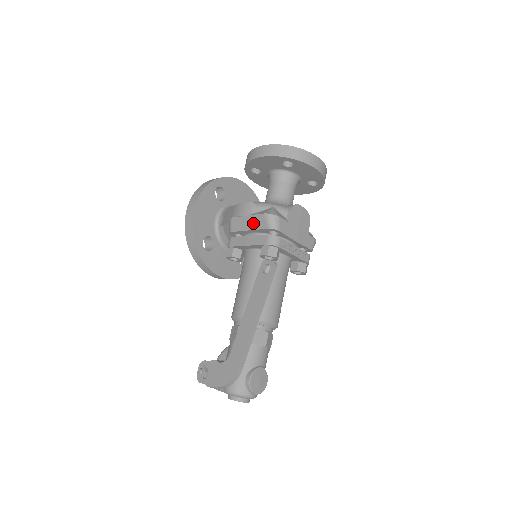
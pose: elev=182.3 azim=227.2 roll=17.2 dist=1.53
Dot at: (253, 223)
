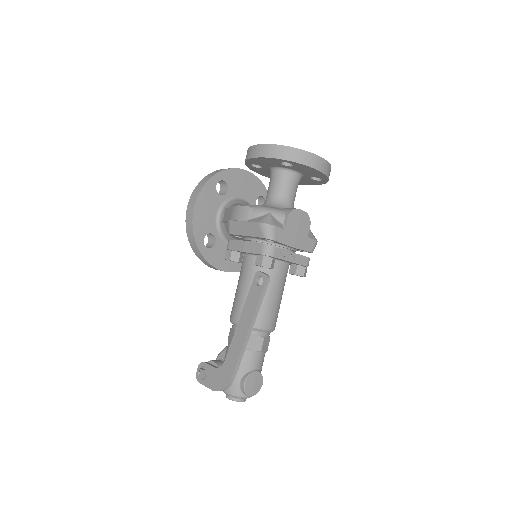
Dot at: (249, 230)
